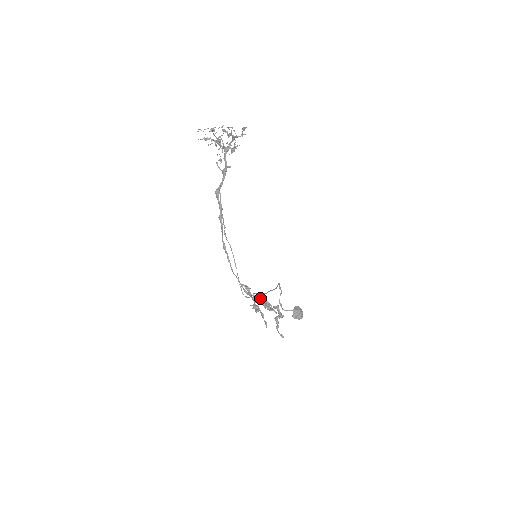
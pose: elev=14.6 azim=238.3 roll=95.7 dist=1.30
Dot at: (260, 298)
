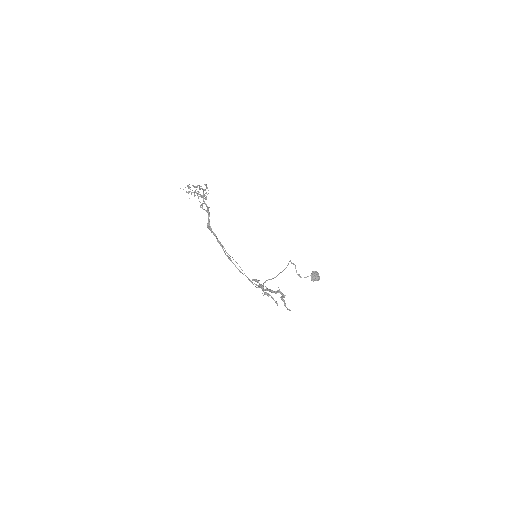
Dot at: (266, 287)
